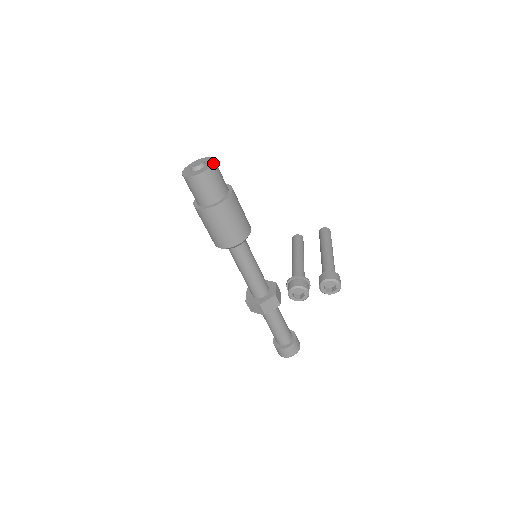
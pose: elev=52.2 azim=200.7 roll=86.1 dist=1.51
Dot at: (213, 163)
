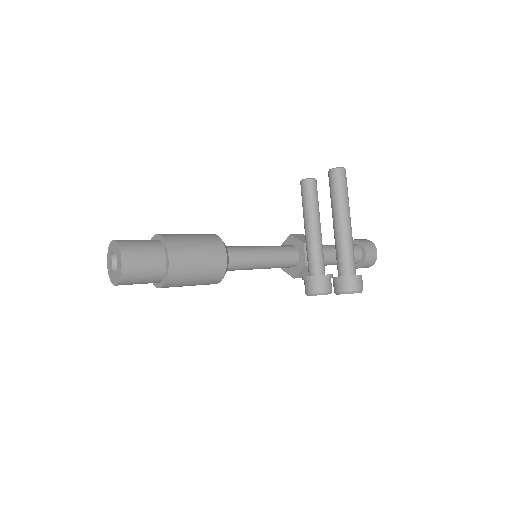
Dot at: (121, 265)
